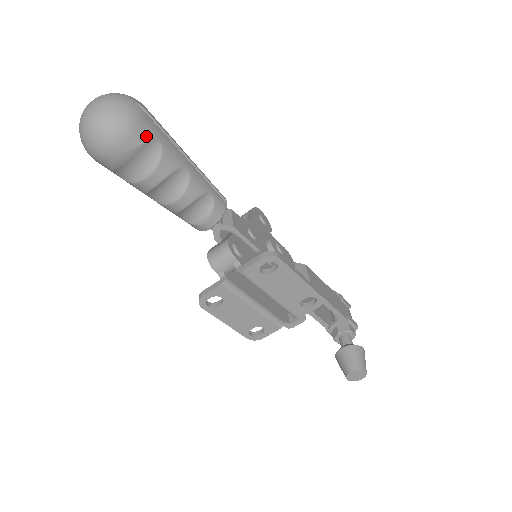
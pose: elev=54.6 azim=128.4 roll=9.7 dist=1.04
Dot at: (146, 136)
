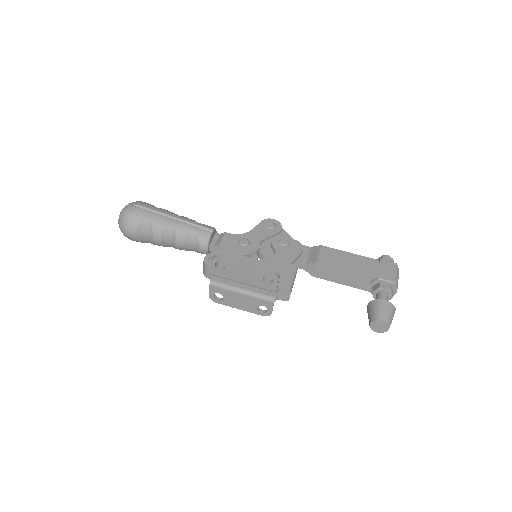
Dot at: (140, 220)
